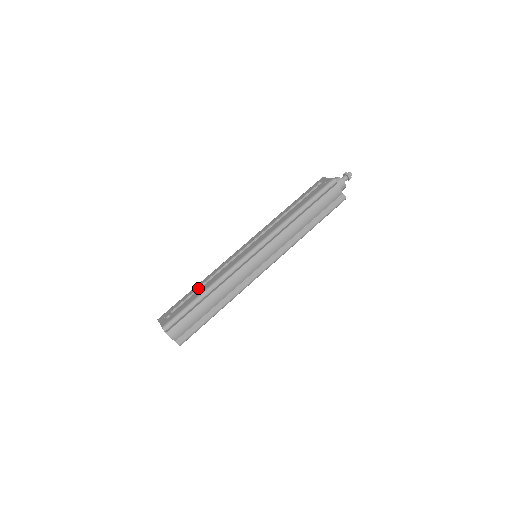
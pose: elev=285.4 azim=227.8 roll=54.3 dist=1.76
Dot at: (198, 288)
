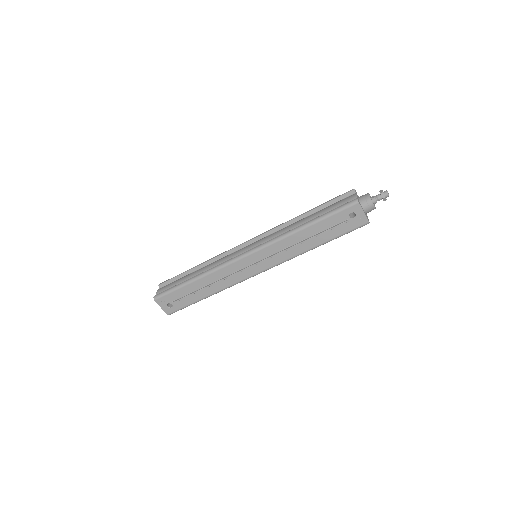
Dot at: (199, 291)
